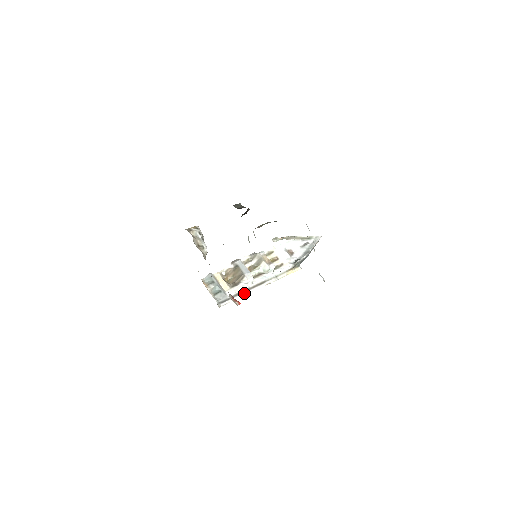
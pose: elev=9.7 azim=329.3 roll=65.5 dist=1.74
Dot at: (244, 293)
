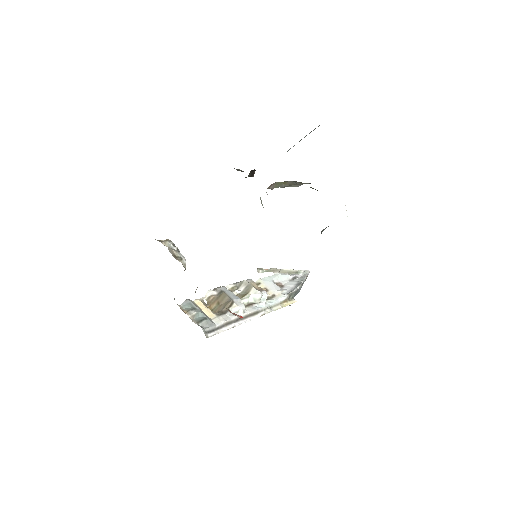
Dot at: (235, 323)
